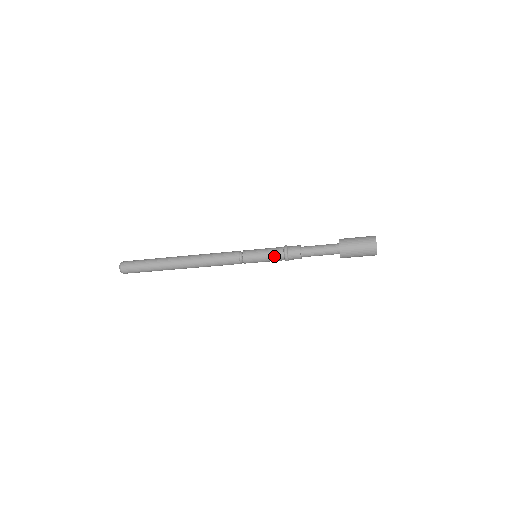
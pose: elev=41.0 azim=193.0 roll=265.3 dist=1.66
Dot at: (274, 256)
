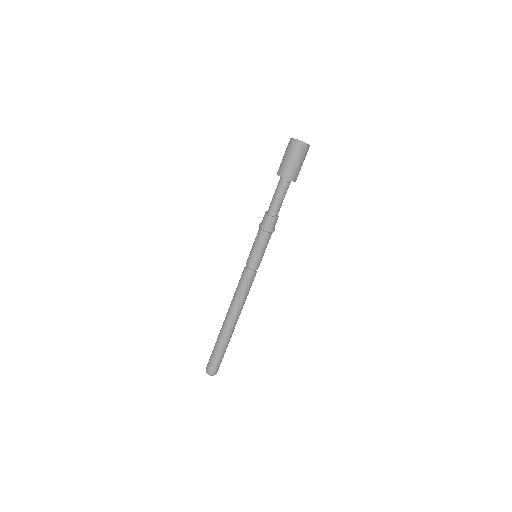
Dot at: (260, 240)
